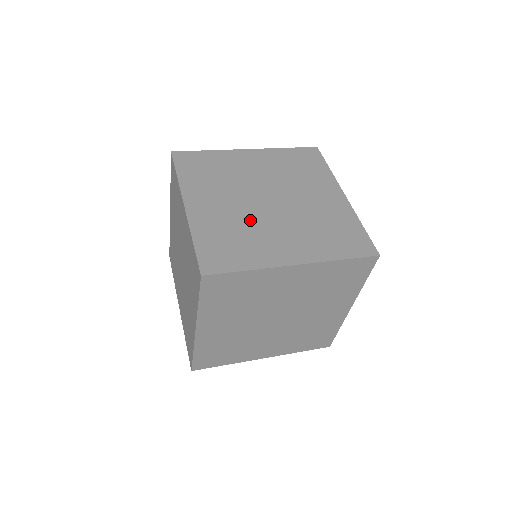
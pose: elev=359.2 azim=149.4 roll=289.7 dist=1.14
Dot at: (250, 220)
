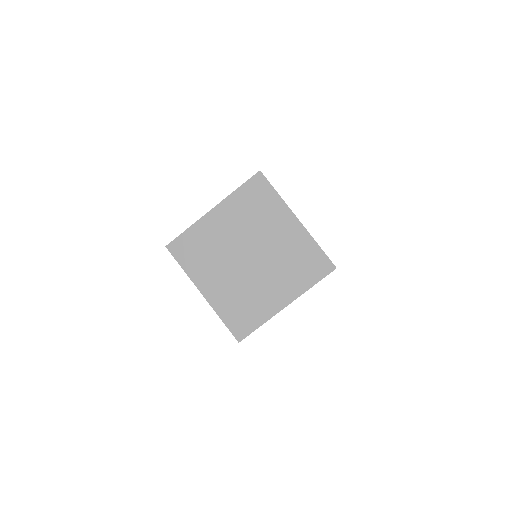
Dot at: (223, 253)
